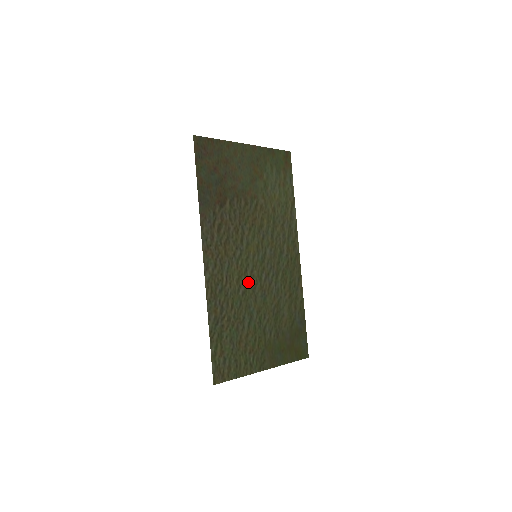
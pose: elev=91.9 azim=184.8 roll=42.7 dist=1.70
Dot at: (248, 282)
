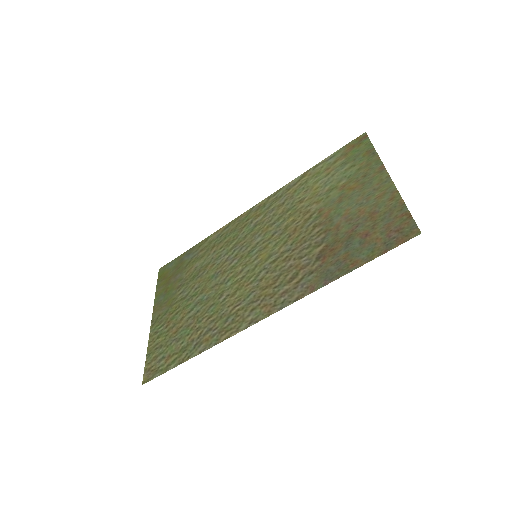
Dot at: (231, 283)
